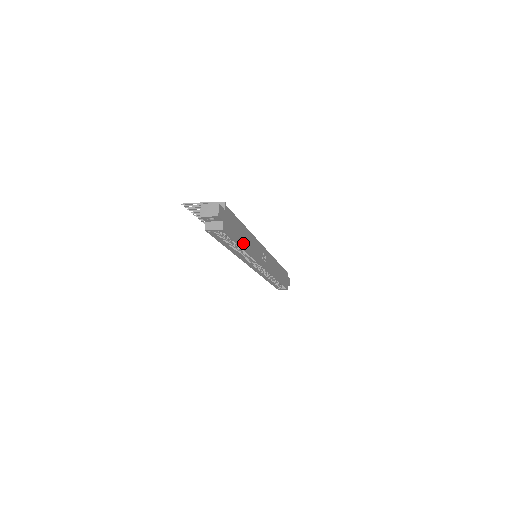
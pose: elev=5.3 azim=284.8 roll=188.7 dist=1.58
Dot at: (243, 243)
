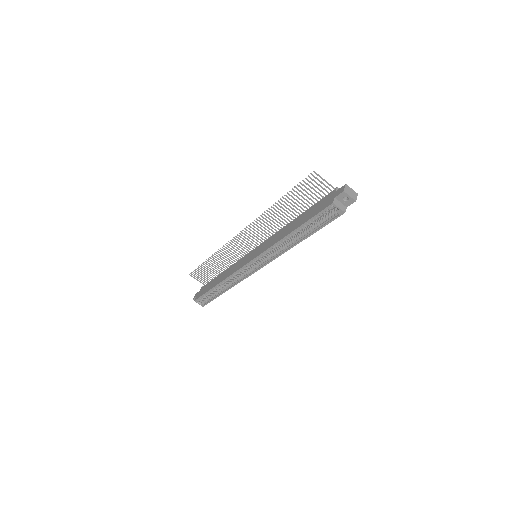
Dot at: occluded
